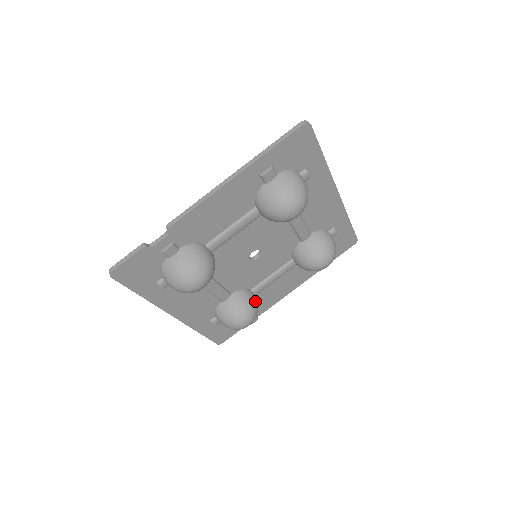
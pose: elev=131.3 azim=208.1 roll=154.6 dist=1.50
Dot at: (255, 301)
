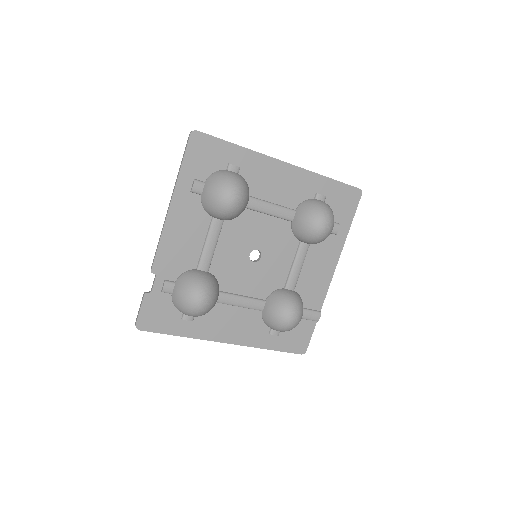
Dot at: (290, 295)
